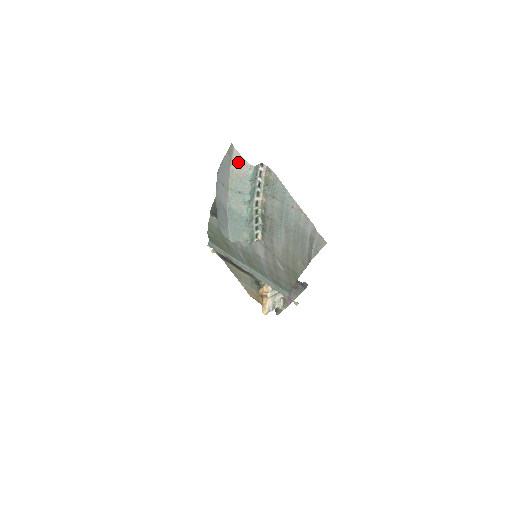
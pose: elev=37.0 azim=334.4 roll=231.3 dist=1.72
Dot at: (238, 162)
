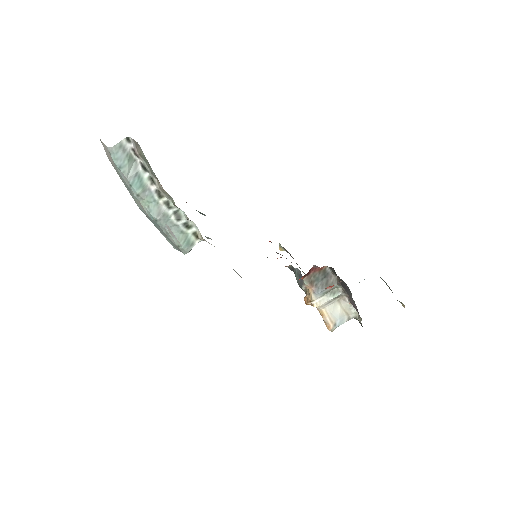
Dot at: (104, 148)
